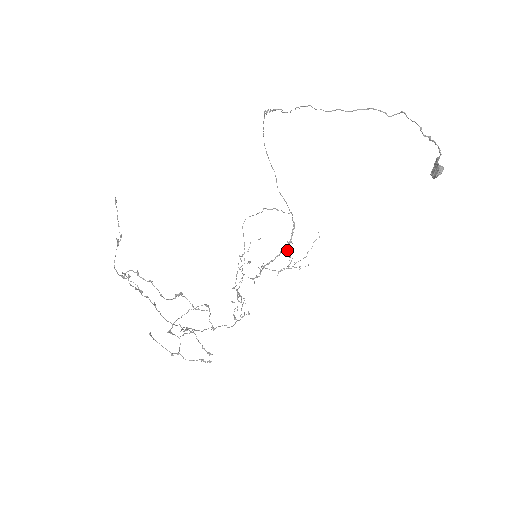
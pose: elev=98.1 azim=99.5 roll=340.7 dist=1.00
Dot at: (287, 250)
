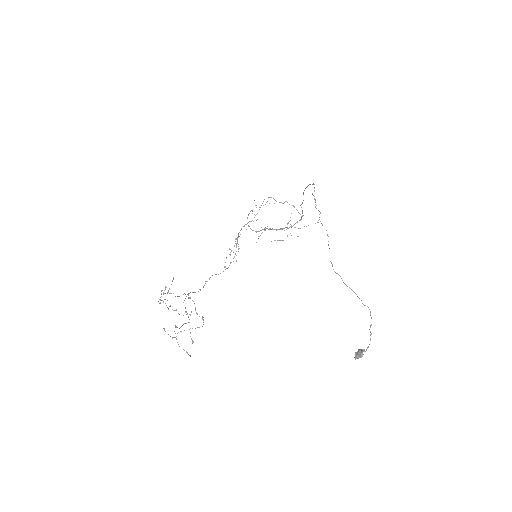
Dot at: occluded
